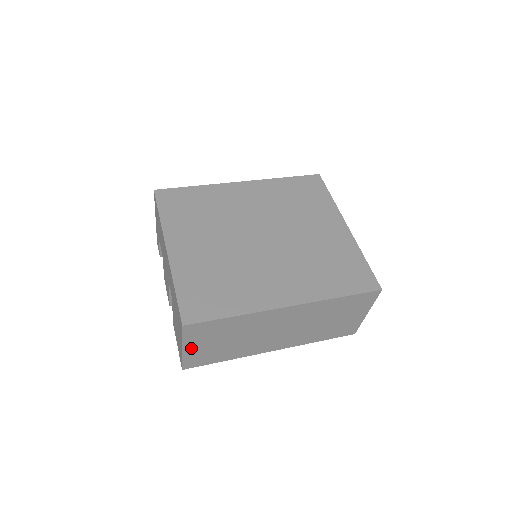
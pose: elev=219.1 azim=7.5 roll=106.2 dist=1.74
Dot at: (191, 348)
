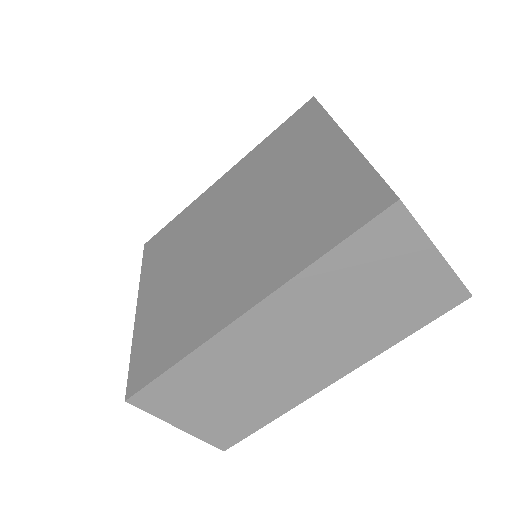
Dot at: (188, 422)
